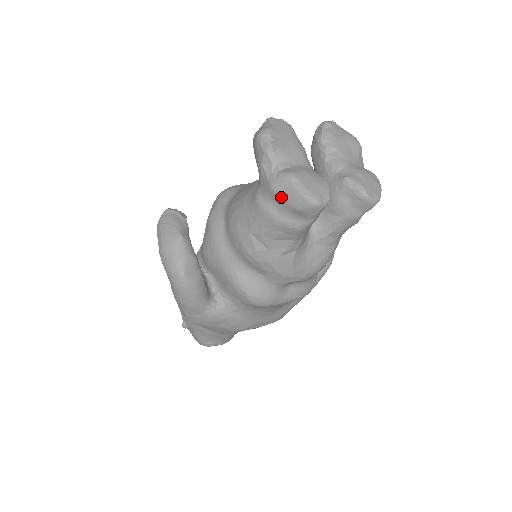
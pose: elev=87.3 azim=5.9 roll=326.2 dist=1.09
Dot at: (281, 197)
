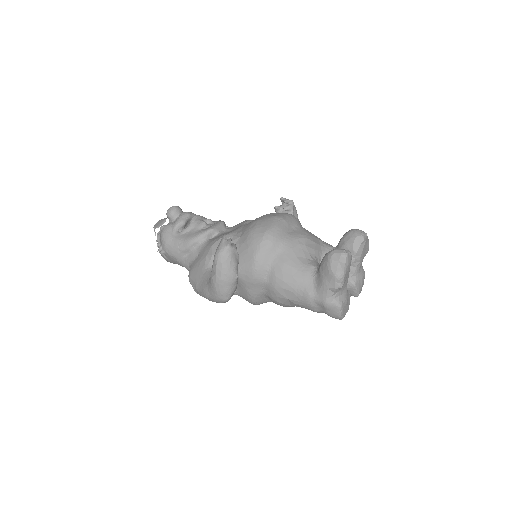
Dot at: (327, 310)
